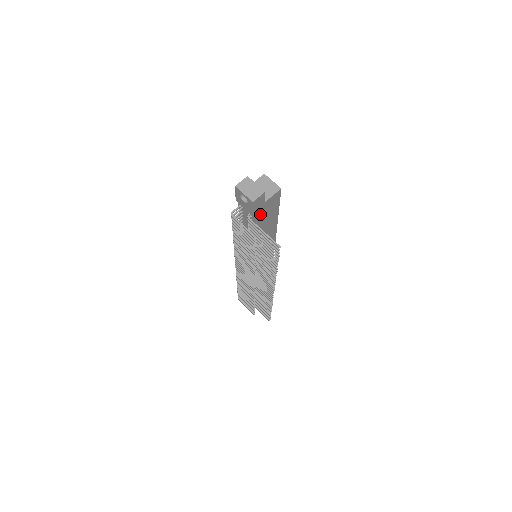
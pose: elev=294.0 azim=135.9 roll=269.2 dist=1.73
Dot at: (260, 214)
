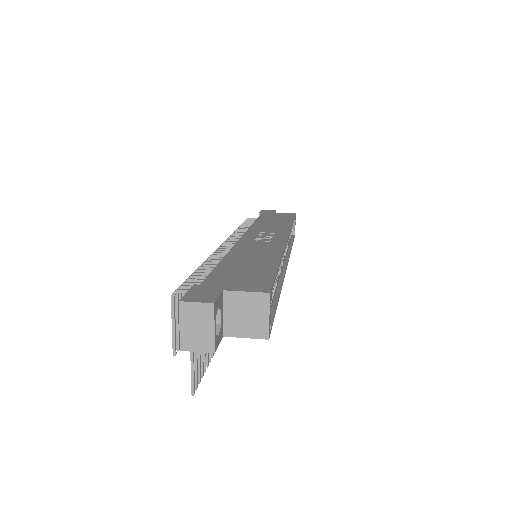
Dot at: occluded
